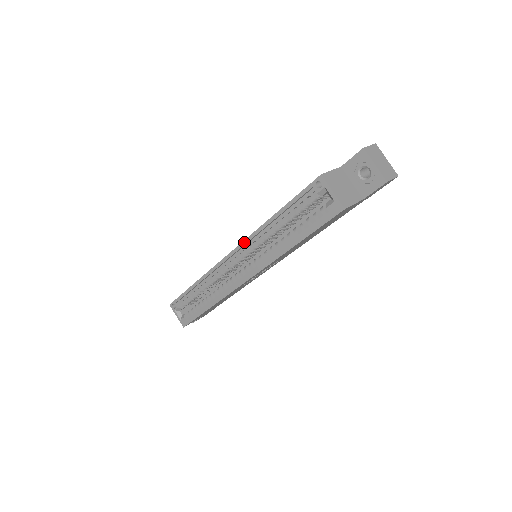
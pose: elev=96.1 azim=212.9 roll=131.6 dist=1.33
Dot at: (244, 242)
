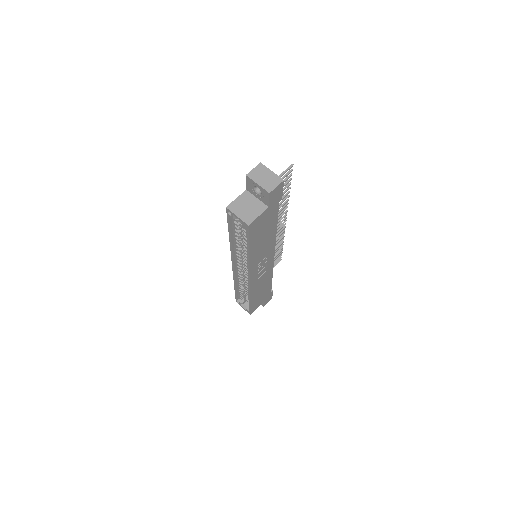
Dot at: (231, 256)
